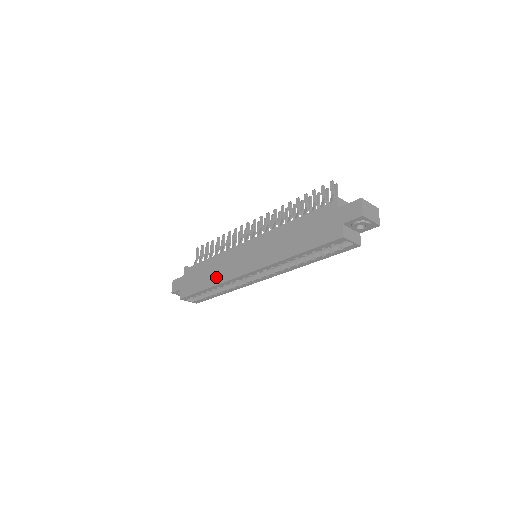
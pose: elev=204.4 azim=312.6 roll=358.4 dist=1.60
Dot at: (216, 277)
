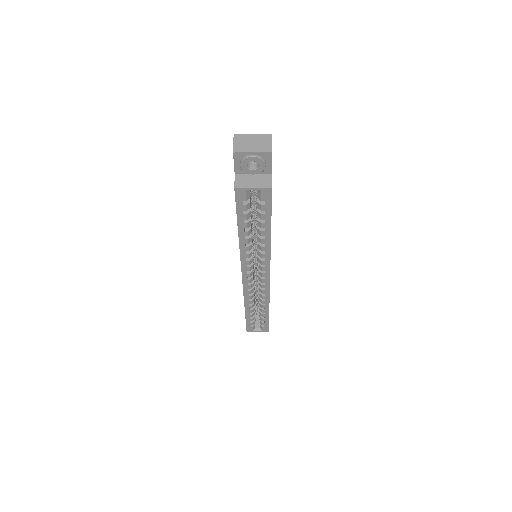
Dot at: occluded
